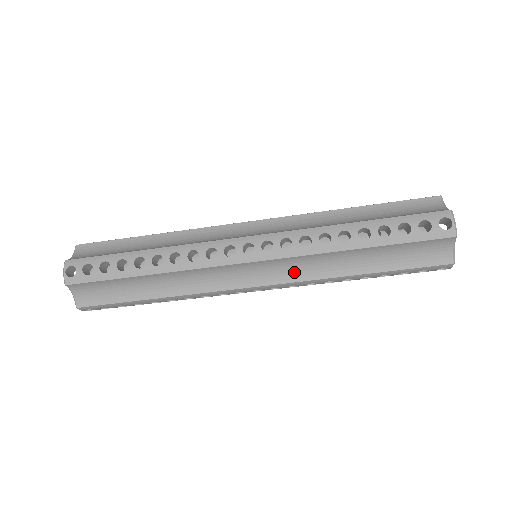
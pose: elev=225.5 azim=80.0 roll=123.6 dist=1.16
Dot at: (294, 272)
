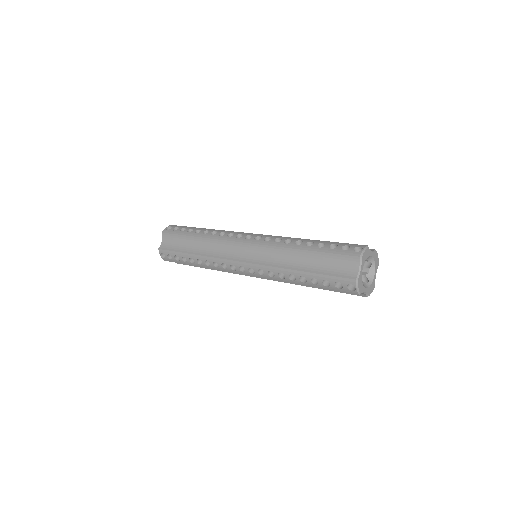
Dot at: occluded
